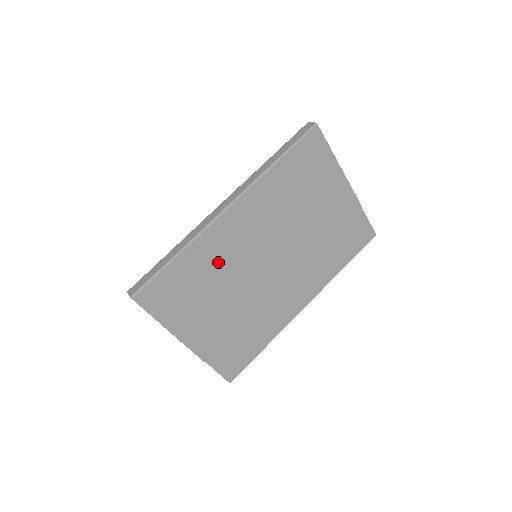
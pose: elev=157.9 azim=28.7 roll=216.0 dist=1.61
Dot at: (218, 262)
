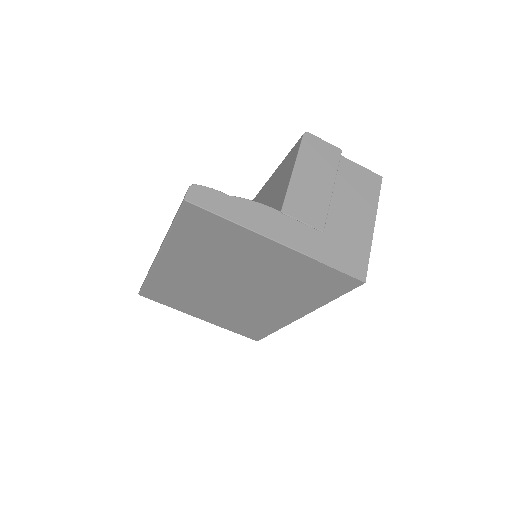
Dot at: (181, 286)
